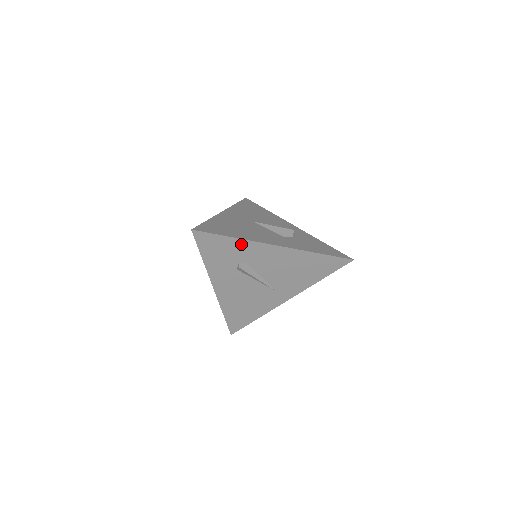
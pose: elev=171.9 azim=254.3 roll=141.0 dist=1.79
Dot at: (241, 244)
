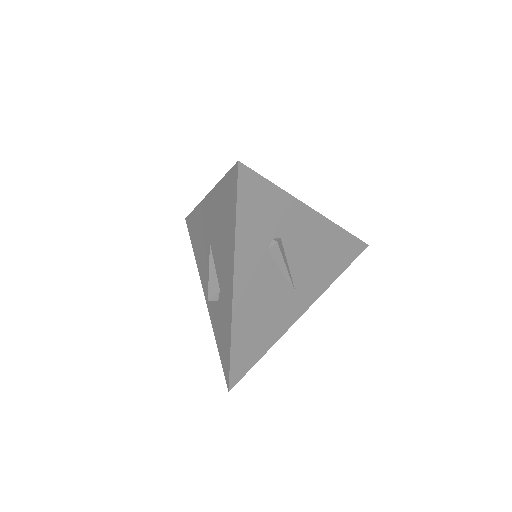
Dot at: (283, 201)
